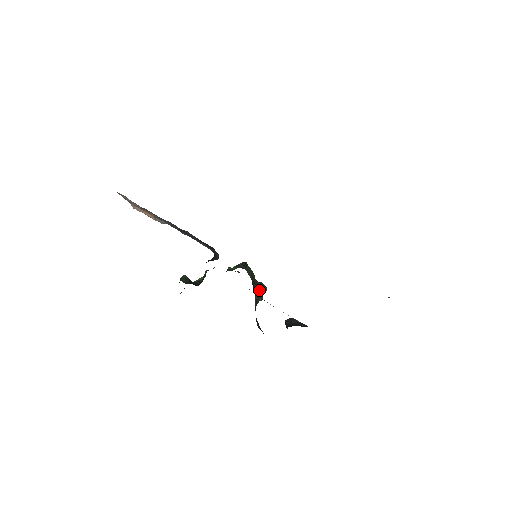
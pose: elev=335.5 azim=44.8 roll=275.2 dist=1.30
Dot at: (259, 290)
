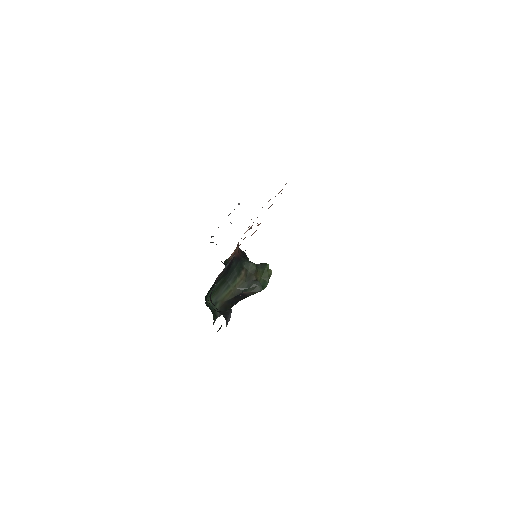
Dot at: (248, 285)
